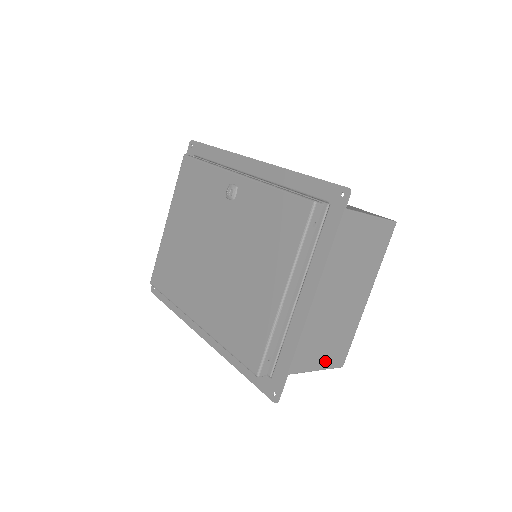
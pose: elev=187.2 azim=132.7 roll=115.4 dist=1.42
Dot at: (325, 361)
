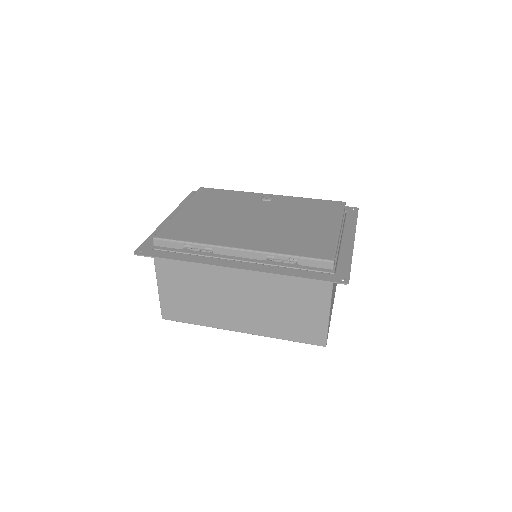
Dot at: (329, 319)
